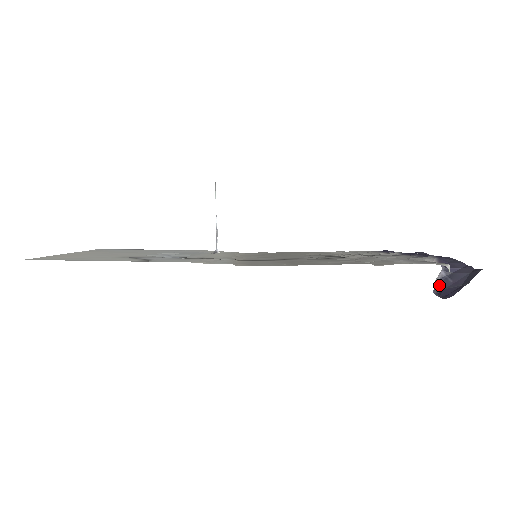
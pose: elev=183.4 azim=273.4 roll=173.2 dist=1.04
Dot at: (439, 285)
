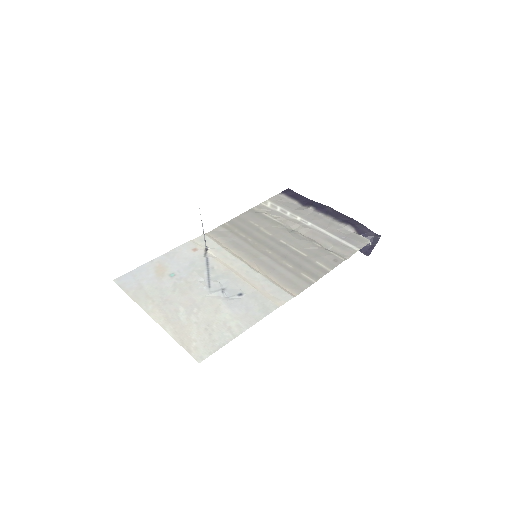
Dot at: occluded
